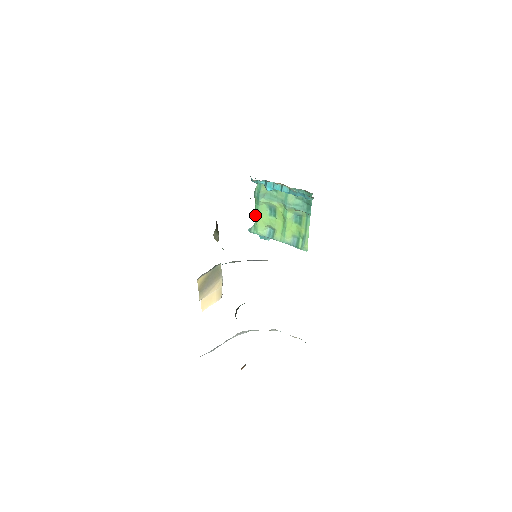
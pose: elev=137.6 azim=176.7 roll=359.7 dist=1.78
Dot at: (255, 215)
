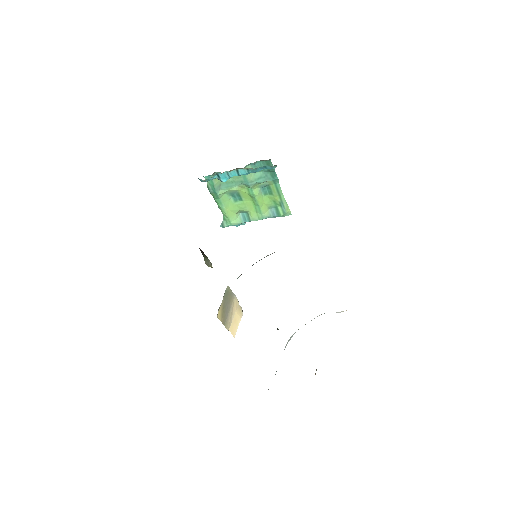
Dot at: (220, 209)
